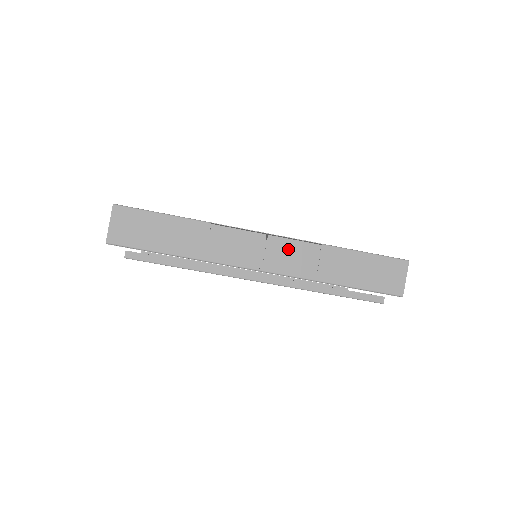
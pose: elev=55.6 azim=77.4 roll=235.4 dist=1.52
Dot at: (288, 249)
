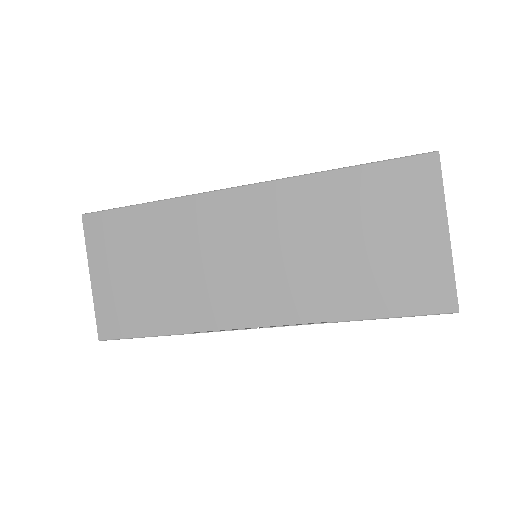
Dot at: occluded
